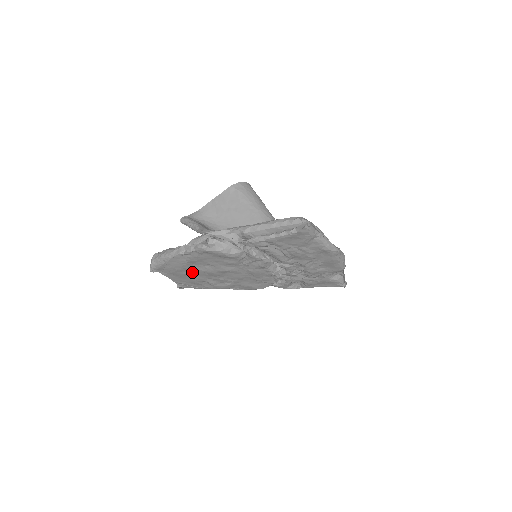
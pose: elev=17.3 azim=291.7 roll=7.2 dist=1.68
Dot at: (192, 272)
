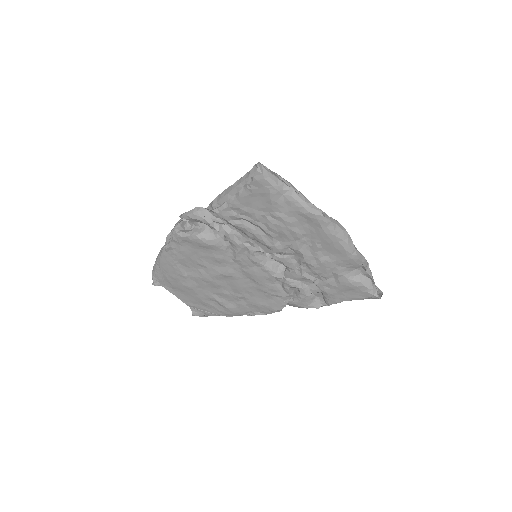
Dot at: (191, 282)
